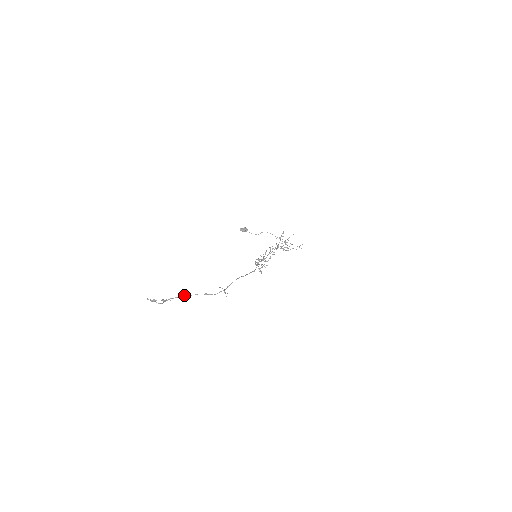
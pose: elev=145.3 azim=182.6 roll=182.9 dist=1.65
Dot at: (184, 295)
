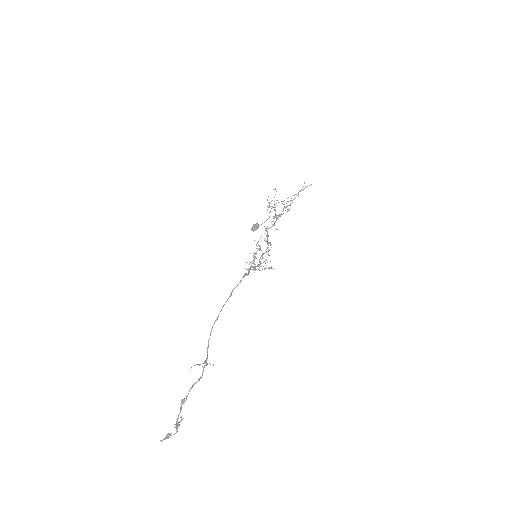
Dot at: (181, 405)
